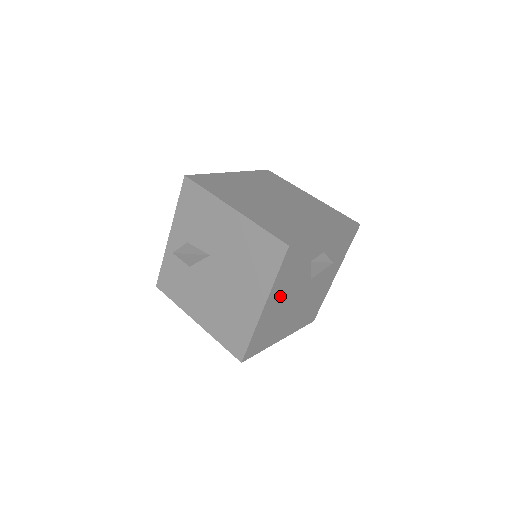
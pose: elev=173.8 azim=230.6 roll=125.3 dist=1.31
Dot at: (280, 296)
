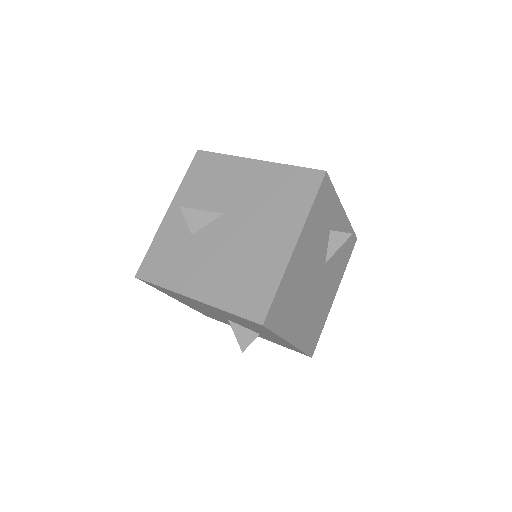
Dot at: (307, 248)
